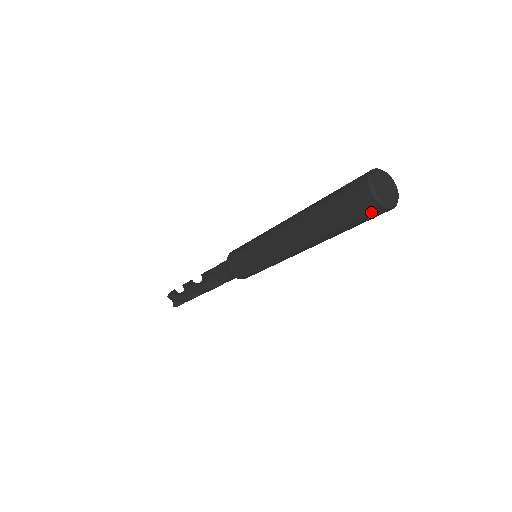
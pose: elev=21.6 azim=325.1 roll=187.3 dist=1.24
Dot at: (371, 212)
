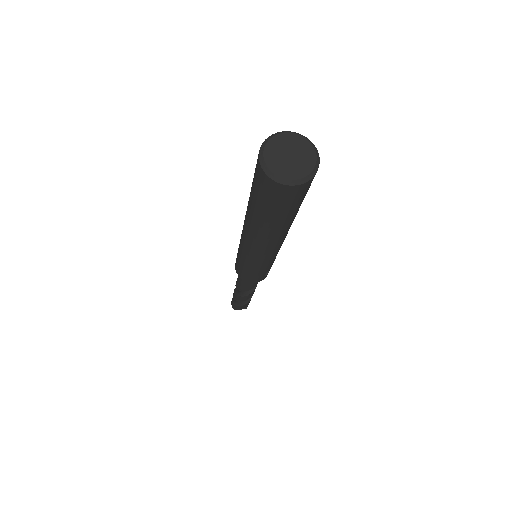
Dot at: (305, 189)
